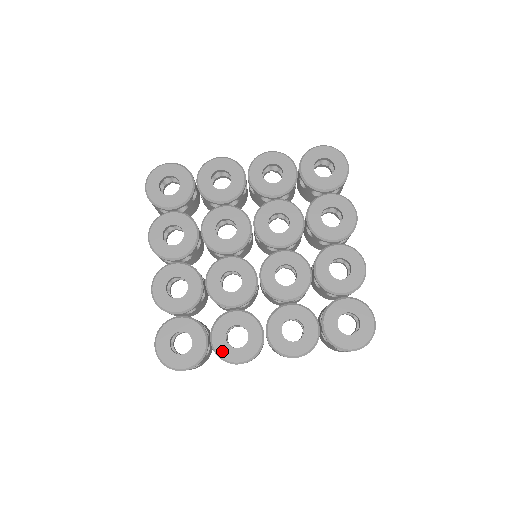
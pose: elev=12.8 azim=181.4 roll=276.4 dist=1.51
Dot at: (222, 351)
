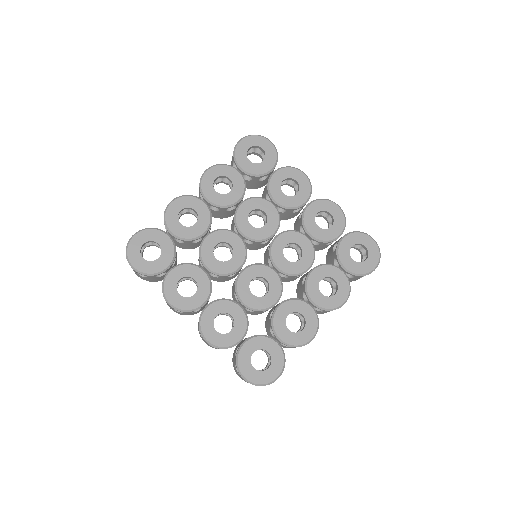
Dot at: (294, 341)
